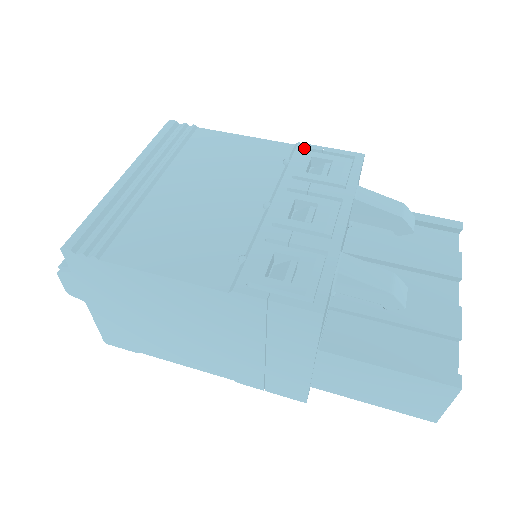
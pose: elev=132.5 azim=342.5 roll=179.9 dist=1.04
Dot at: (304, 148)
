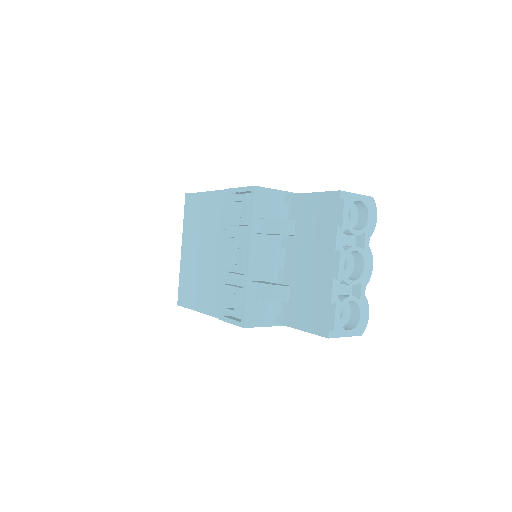
Dot at: (231, 193)
